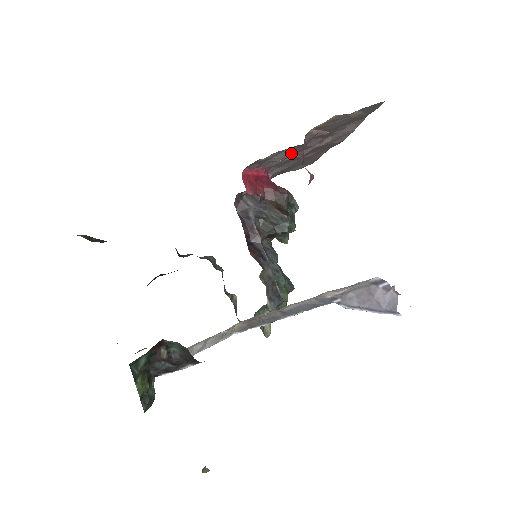
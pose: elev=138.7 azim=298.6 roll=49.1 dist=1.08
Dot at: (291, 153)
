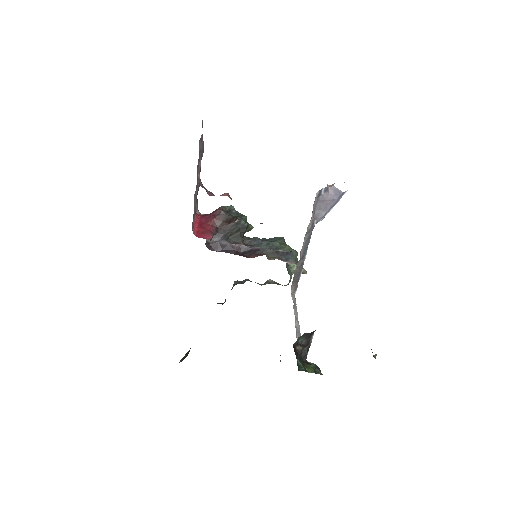
Dot at: occluded
